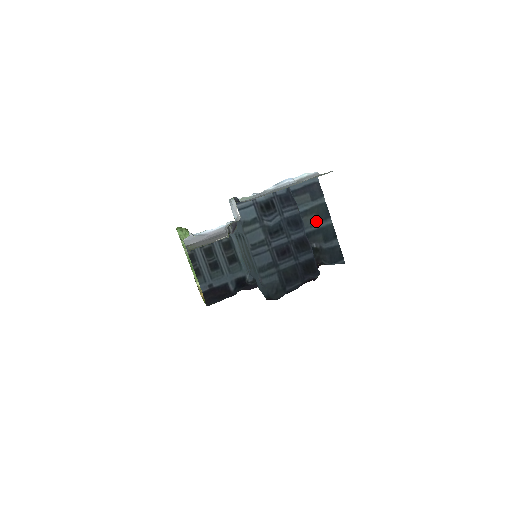
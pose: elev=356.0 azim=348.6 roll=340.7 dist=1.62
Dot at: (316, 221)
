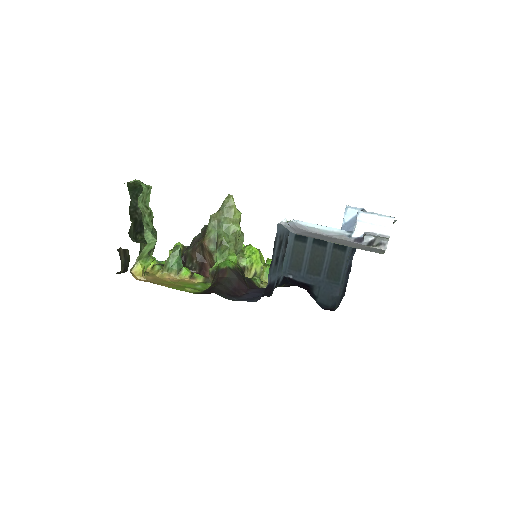
Dot at: occluded
